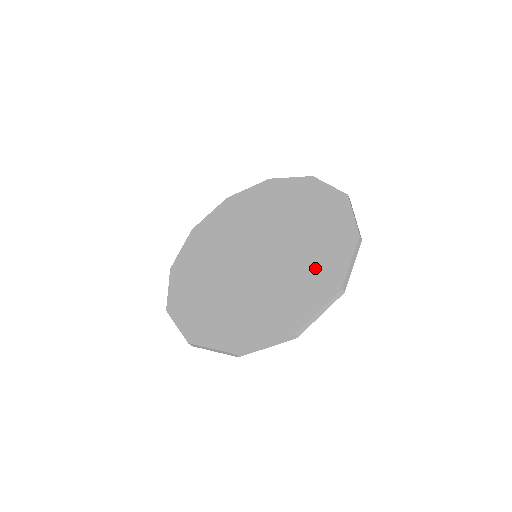
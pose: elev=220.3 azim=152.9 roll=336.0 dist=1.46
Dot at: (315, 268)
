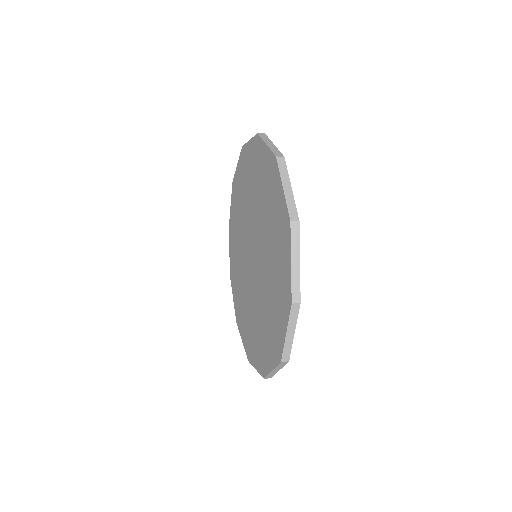
Dot at: (272, 317)
